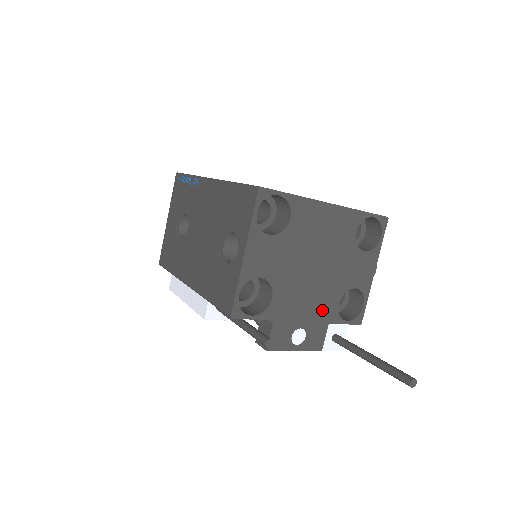
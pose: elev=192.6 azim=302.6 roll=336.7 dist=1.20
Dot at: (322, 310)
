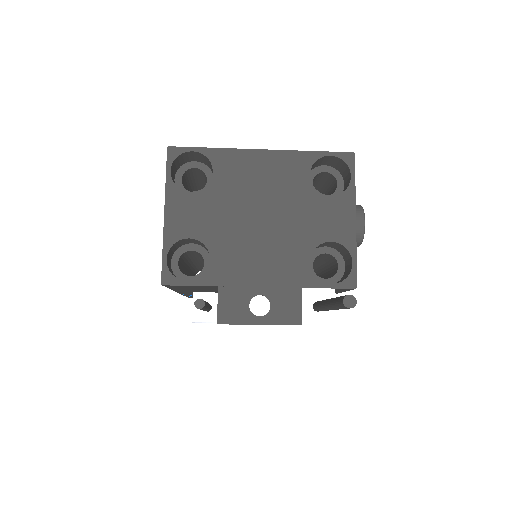
Dot at: (286, 271)
